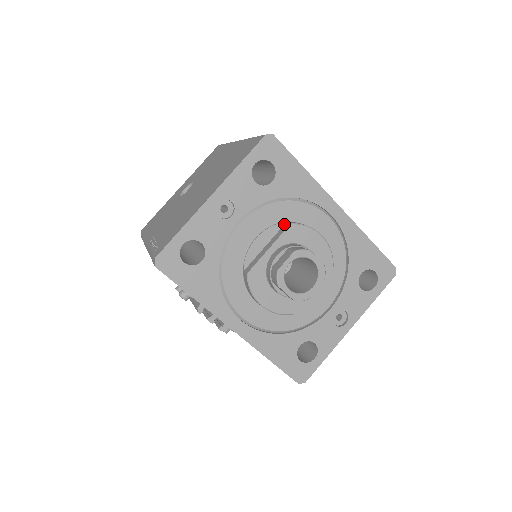
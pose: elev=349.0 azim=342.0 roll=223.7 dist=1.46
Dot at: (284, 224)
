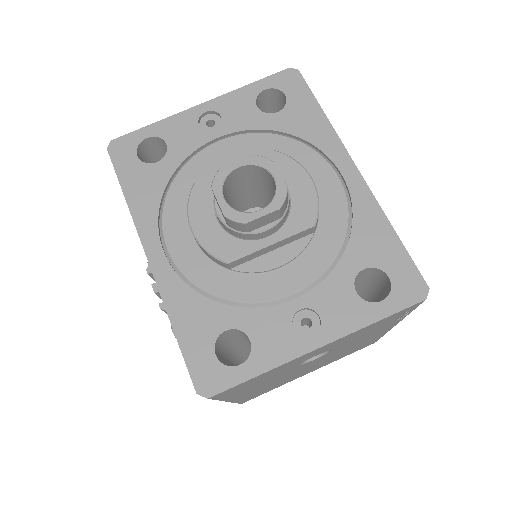
Dot at: occluded
